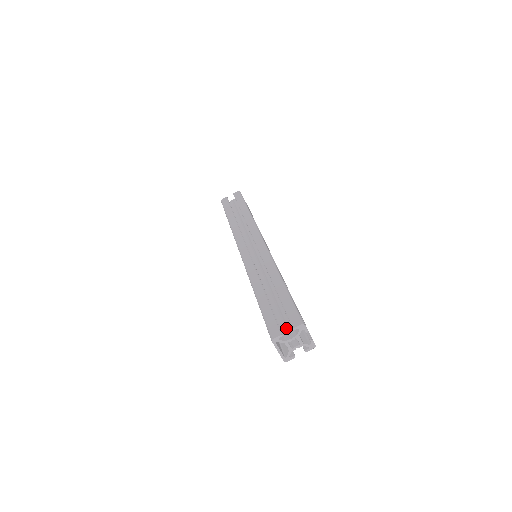
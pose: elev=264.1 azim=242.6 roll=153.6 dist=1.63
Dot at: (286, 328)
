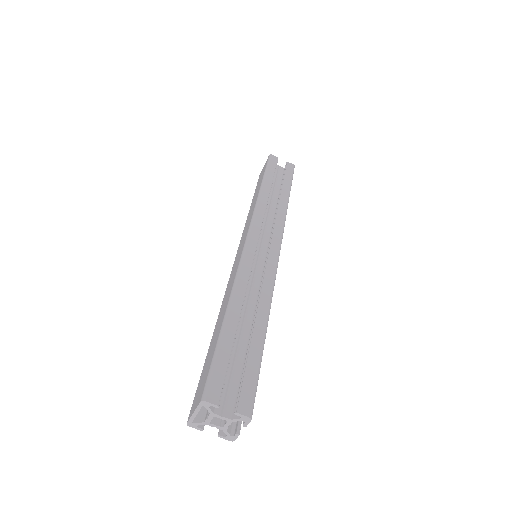
Dot at: (226, 394)
